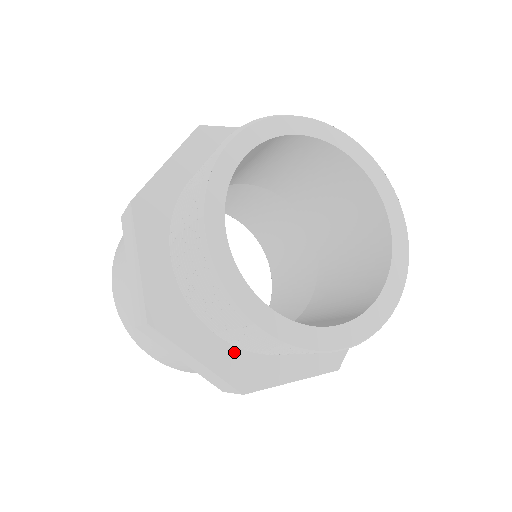
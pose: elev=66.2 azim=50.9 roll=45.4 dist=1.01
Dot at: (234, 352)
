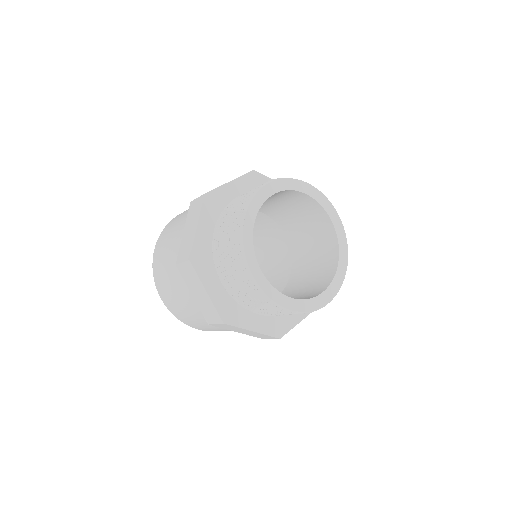
Dot at: (268, 319)
